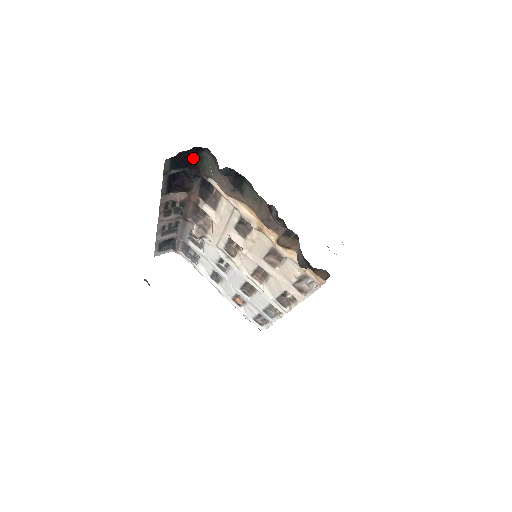
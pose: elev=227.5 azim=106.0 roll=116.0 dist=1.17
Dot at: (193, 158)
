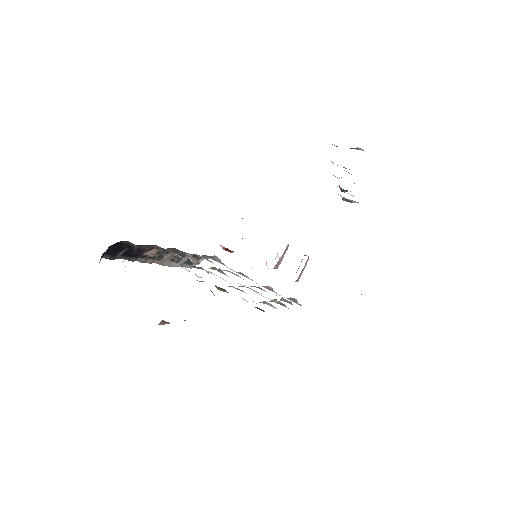
Dot at: (121, 245)
